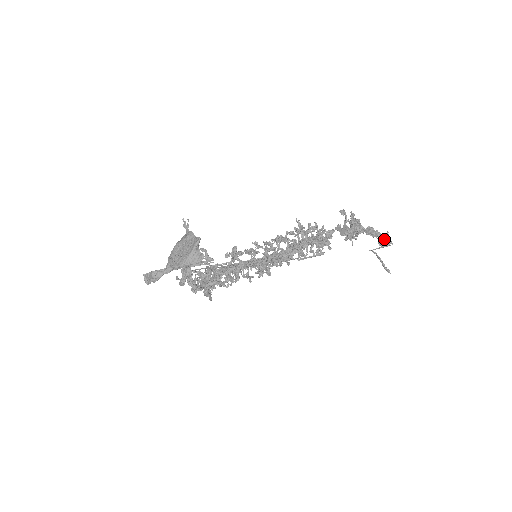
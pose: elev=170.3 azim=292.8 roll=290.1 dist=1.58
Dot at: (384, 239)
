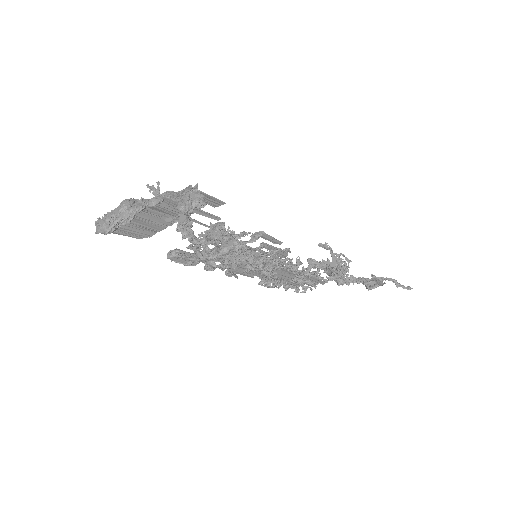
Dot at: occluded
